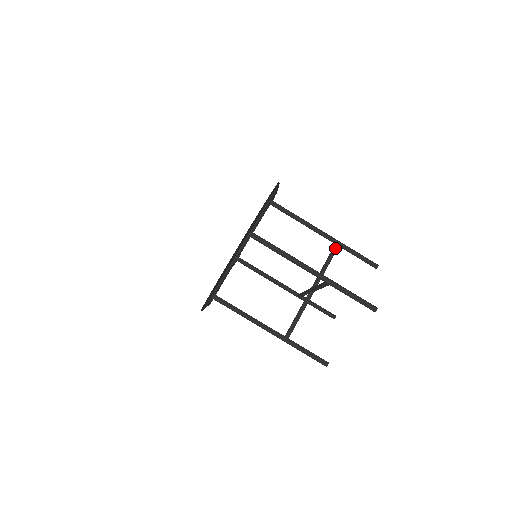
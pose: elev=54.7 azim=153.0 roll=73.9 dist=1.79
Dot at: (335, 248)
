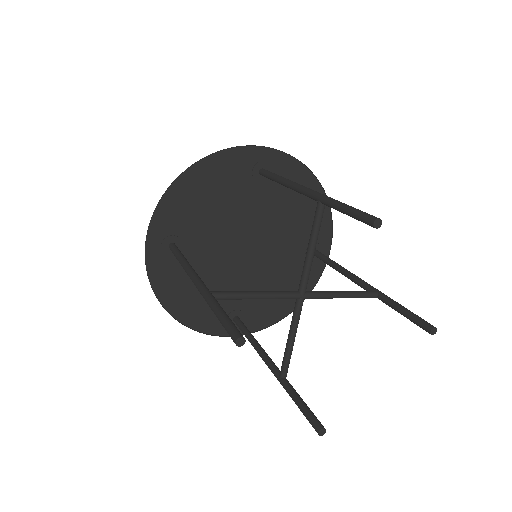
Dot at: (315, 211)
